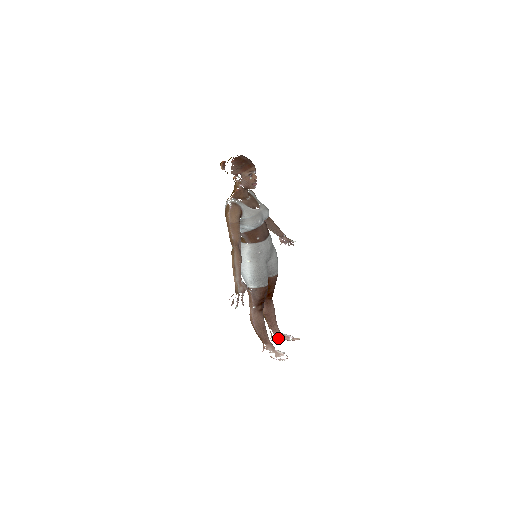
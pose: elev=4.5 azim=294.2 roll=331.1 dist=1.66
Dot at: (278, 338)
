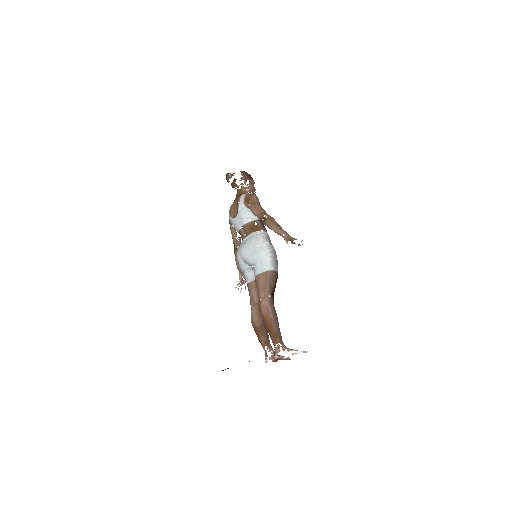
Dot at: (274, 357)
